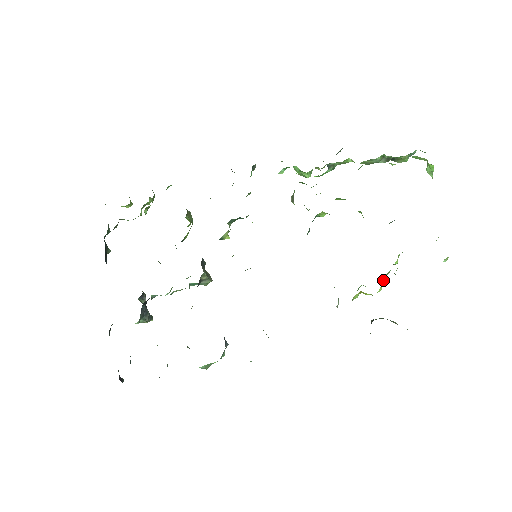
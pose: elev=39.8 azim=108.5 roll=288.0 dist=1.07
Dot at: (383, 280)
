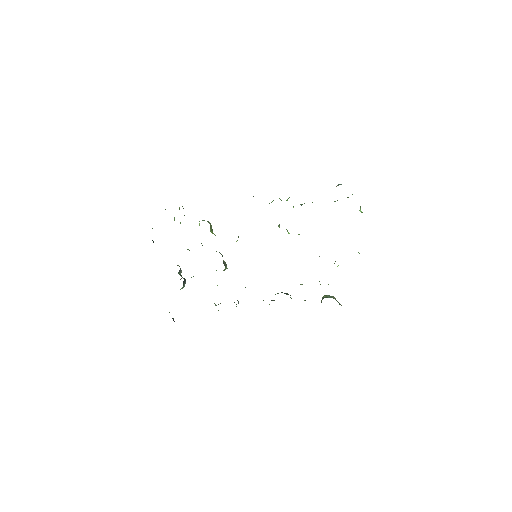
Dot at: occluded
